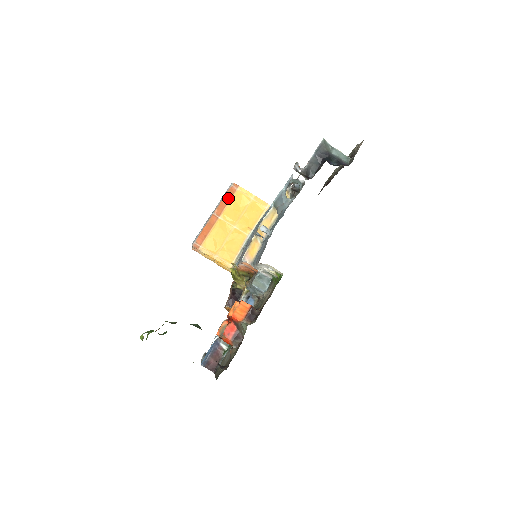
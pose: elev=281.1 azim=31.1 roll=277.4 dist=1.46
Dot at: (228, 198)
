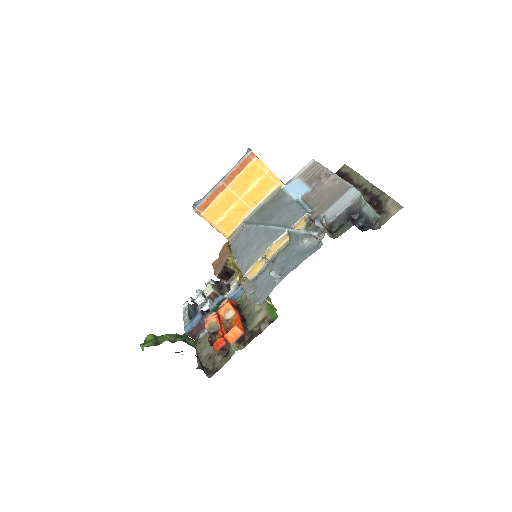
Dot at: (241, 168)
